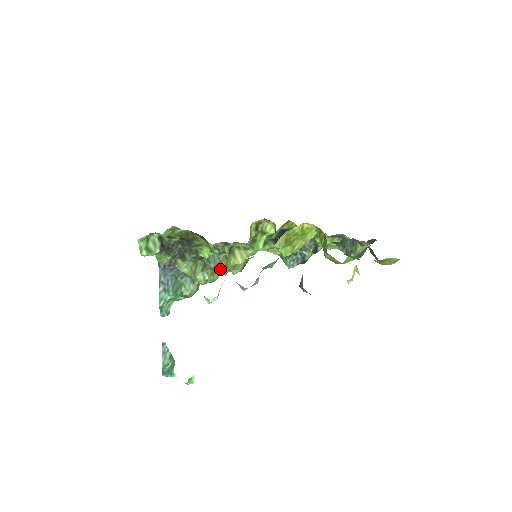
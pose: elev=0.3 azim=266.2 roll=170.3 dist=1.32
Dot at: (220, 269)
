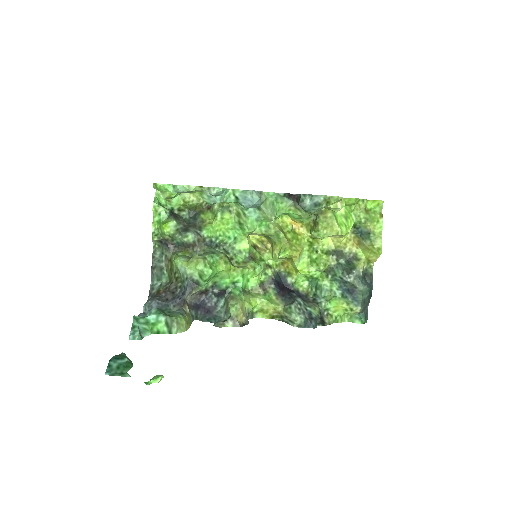
Dot at: (220, 255)
